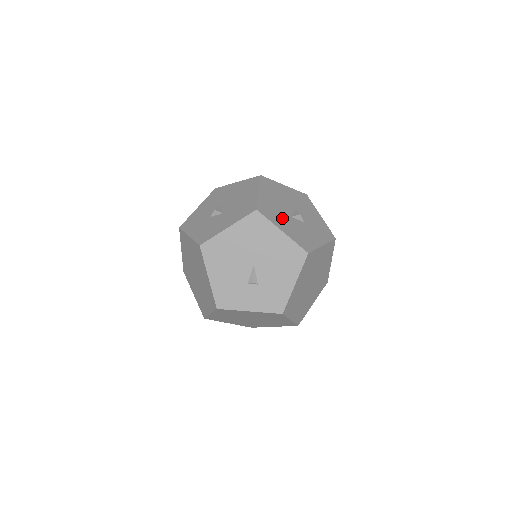
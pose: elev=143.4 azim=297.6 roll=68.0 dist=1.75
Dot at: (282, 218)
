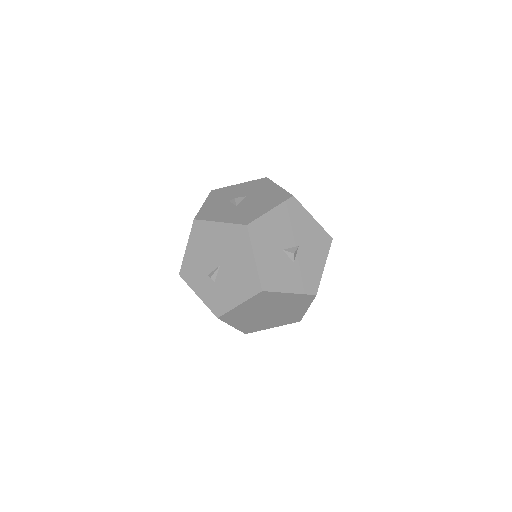
Dot at: (270, 246)
